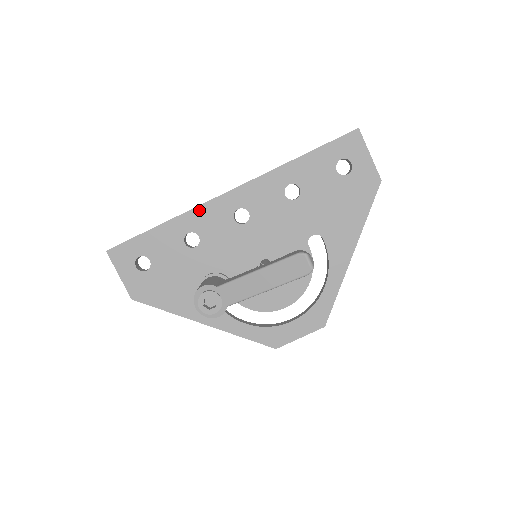
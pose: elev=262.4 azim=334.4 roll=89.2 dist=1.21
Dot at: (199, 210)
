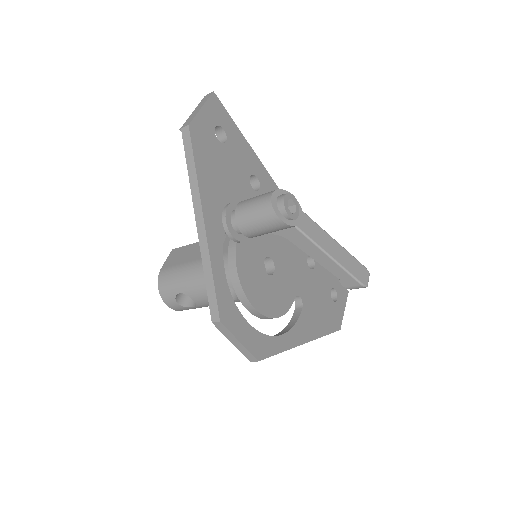
Dot at: (273, 183)
